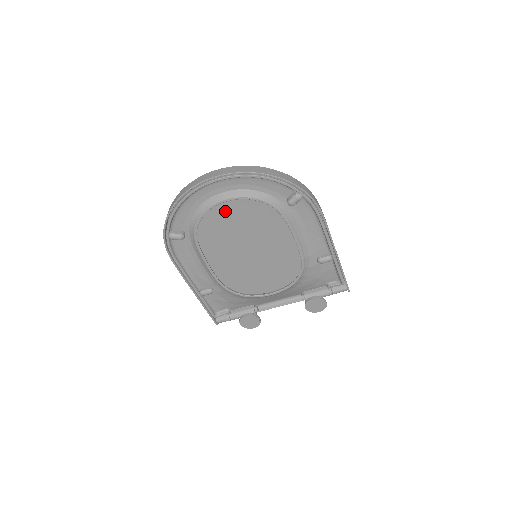
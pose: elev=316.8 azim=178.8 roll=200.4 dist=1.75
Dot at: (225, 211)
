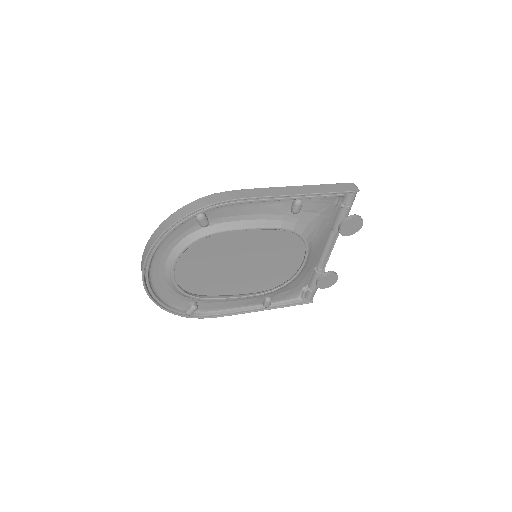
Dot at: (191, 266)
